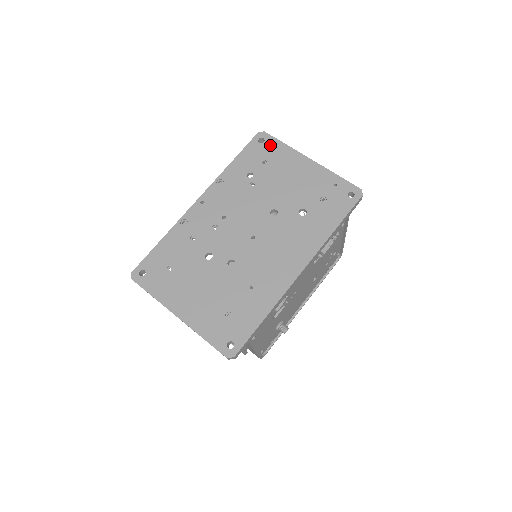
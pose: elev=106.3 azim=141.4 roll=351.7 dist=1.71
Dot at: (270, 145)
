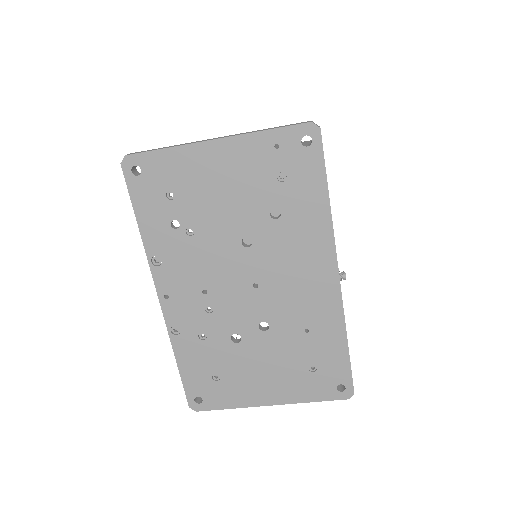
Dot at: (152, 167)
